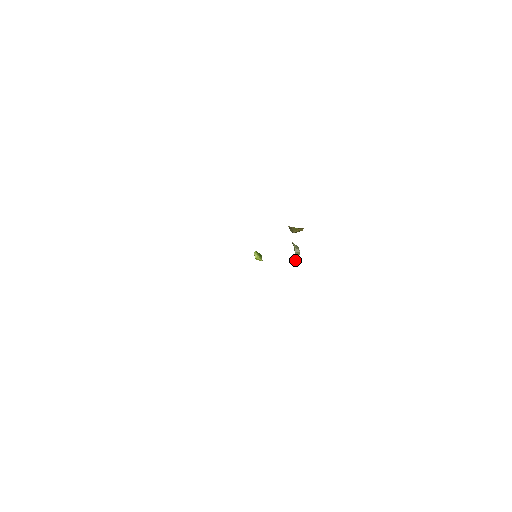
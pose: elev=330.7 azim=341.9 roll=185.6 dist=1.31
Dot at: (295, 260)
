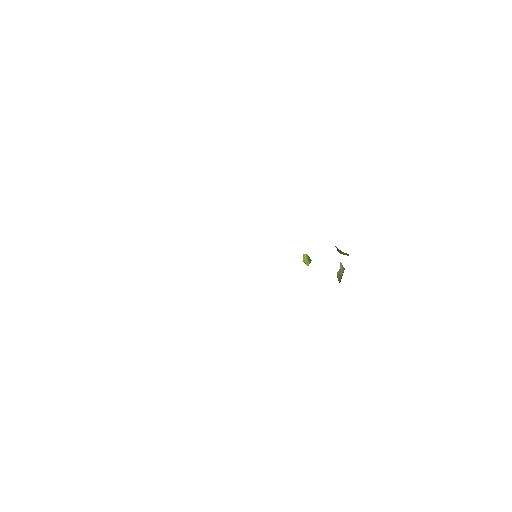
Dot at: (339, 281)
